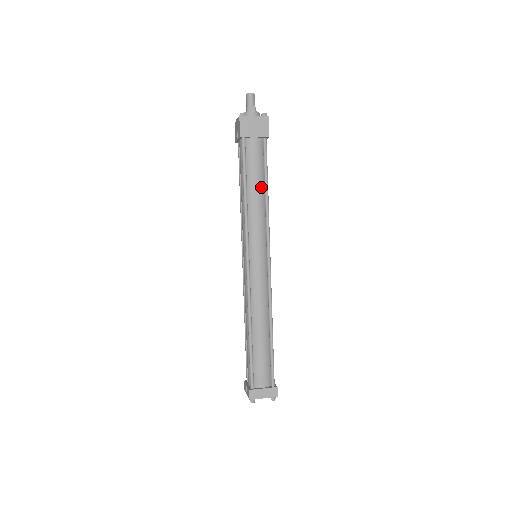
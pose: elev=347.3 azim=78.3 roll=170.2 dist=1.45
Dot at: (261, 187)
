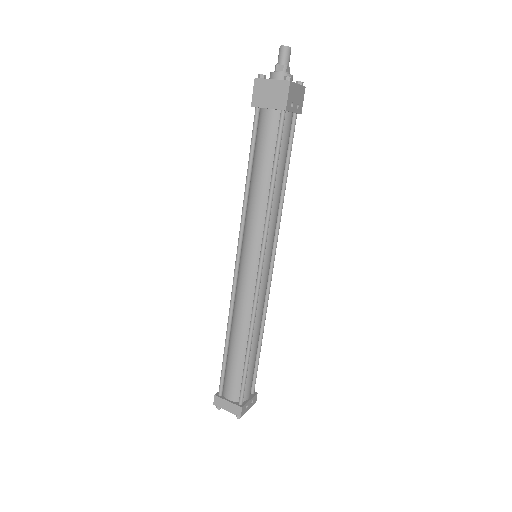
Dot at: (267, 175)
